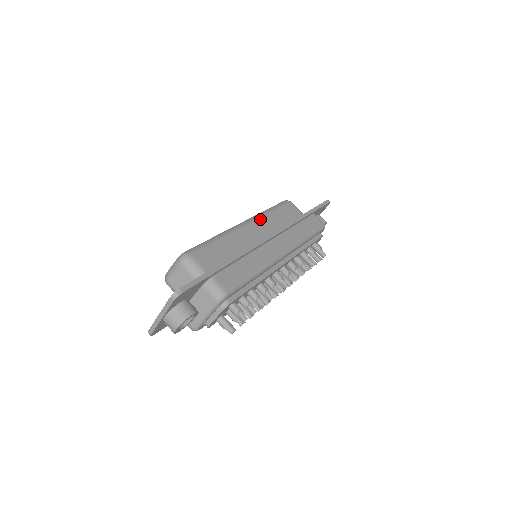
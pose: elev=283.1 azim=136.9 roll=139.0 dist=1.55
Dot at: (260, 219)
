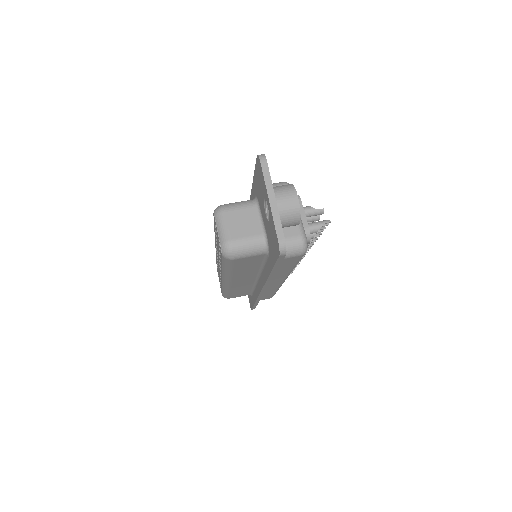
Dot at: occluded
